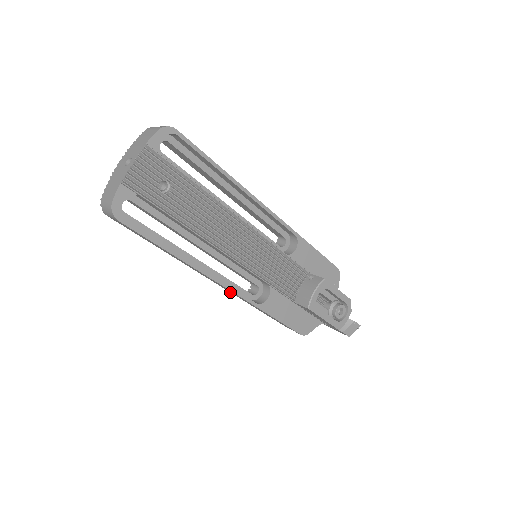
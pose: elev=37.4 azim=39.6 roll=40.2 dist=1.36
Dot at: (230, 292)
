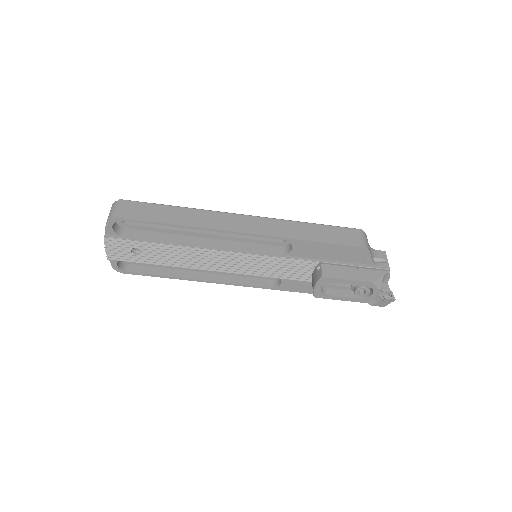
Dot at: occluded
